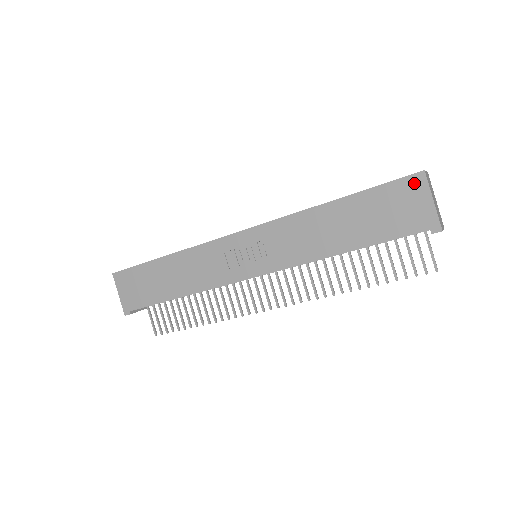
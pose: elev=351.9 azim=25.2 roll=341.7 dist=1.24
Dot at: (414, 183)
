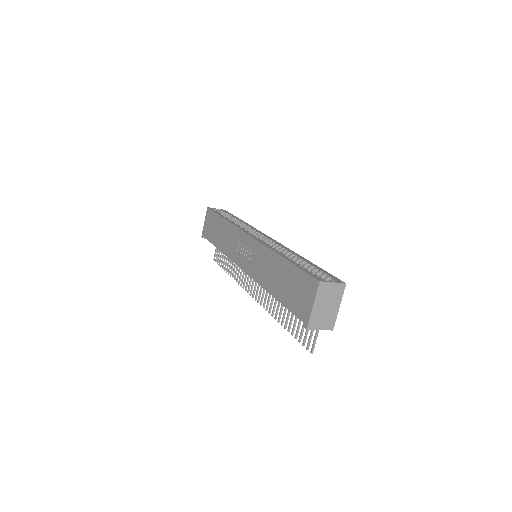
Dot at: (312, 284)
